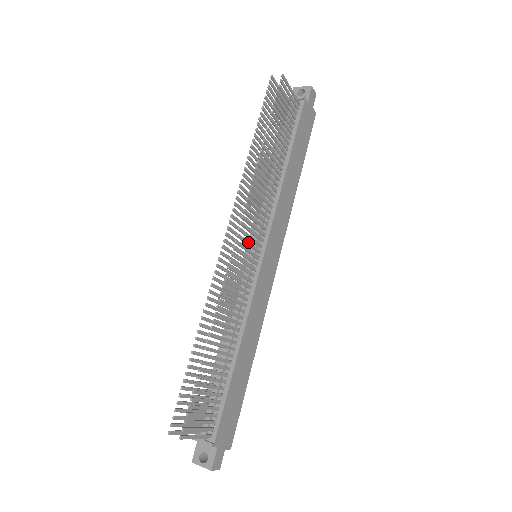
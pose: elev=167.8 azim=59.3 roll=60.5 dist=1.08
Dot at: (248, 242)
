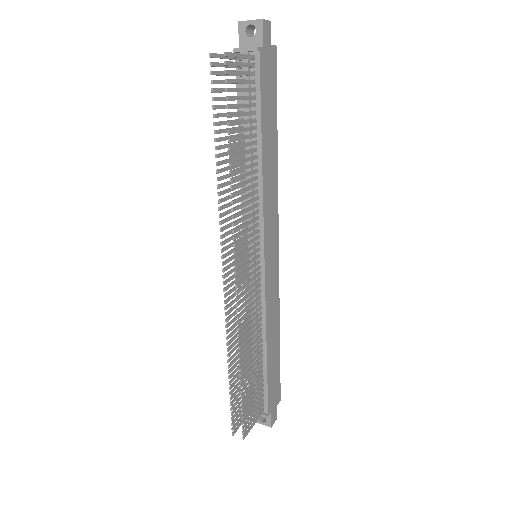
Dot at: (246, 264)
